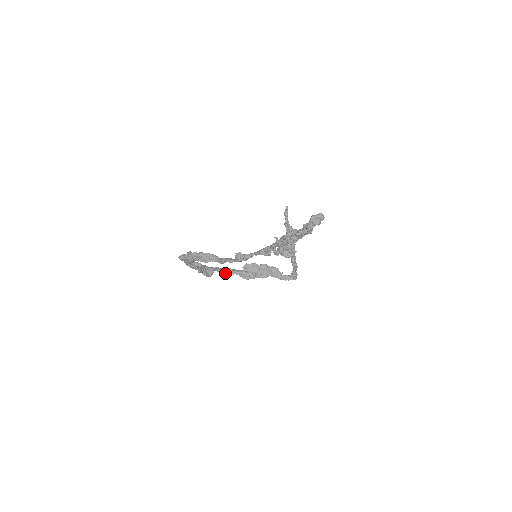
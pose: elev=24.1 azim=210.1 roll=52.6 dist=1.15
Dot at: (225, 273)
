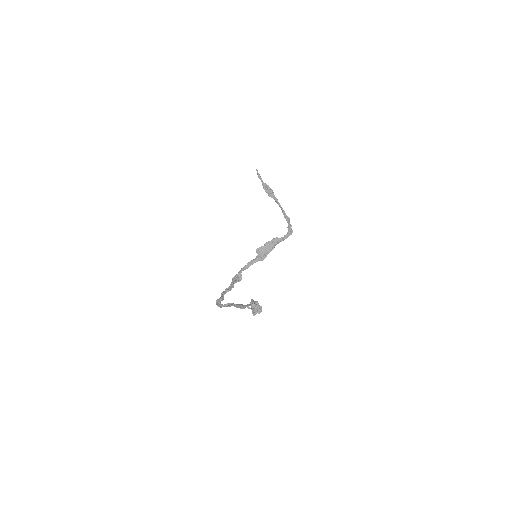
Dot at: occluded
